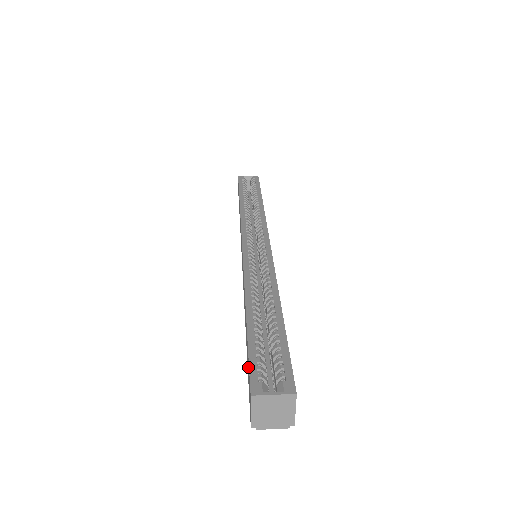
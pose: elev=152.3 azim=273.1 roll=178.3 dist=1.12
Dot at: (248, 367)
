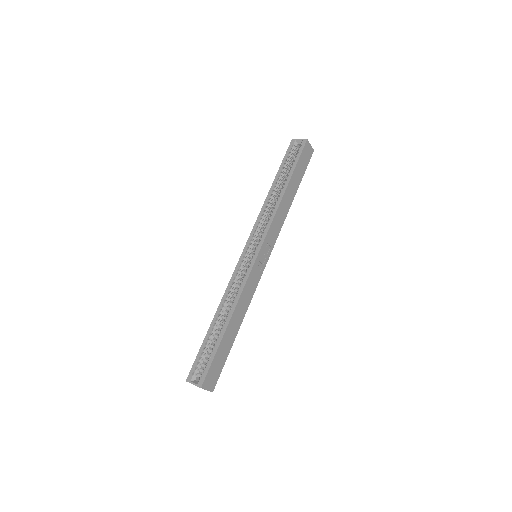
Dot at: occluded
